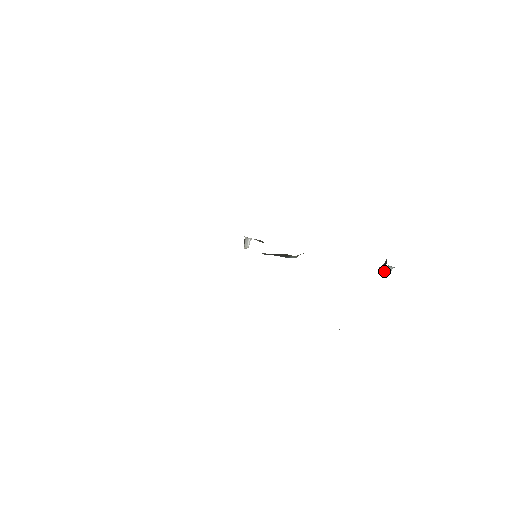
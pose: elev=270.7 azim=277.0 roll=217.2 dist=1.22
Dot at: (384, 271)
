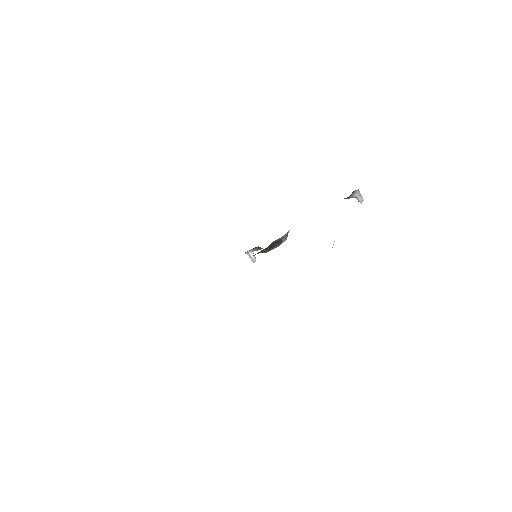
Dot at: occluded
